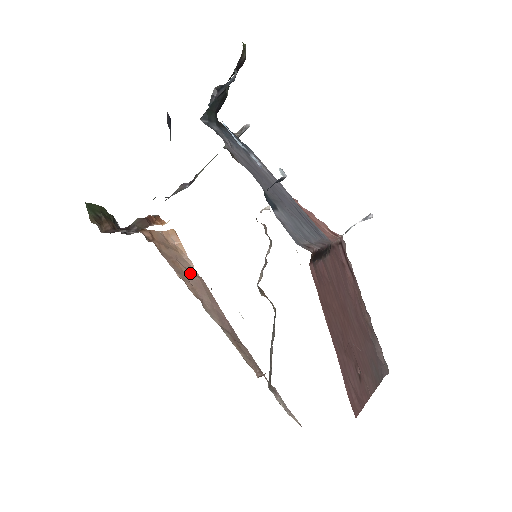
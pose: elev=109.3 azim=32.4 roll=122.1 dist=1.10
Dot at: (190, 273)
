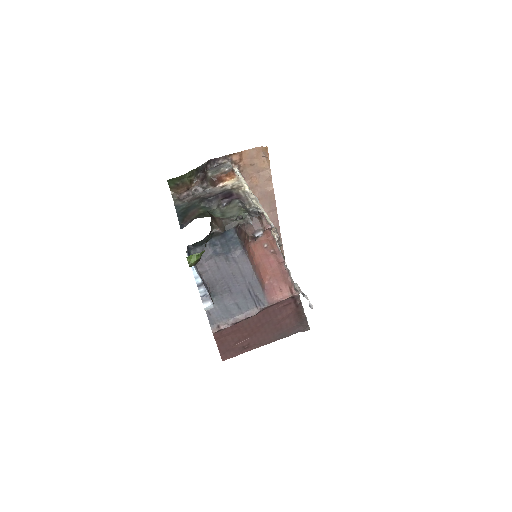
Dot at: (263, 186)
